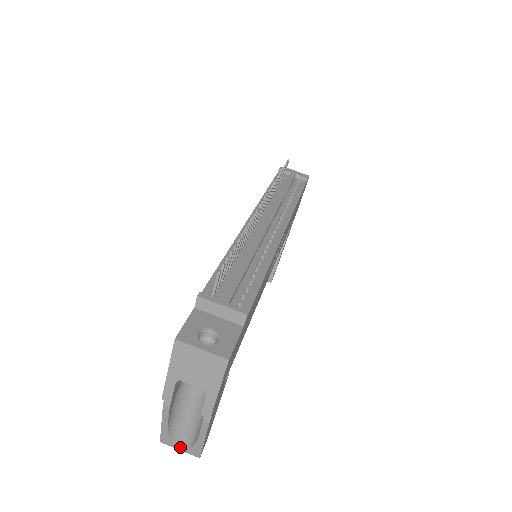
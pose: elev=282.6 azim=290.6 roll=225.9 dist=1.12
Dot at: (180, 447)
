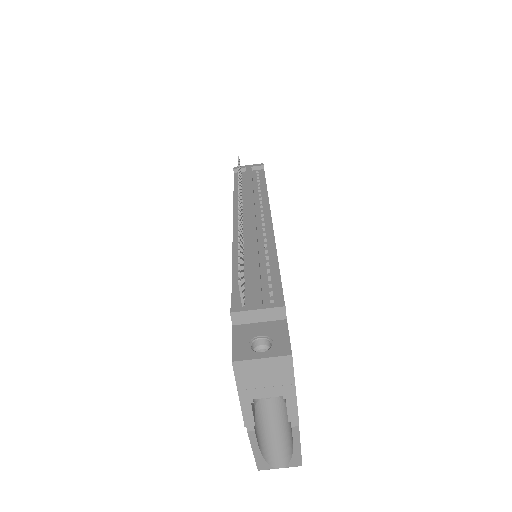
Dot at: (279, 465)
